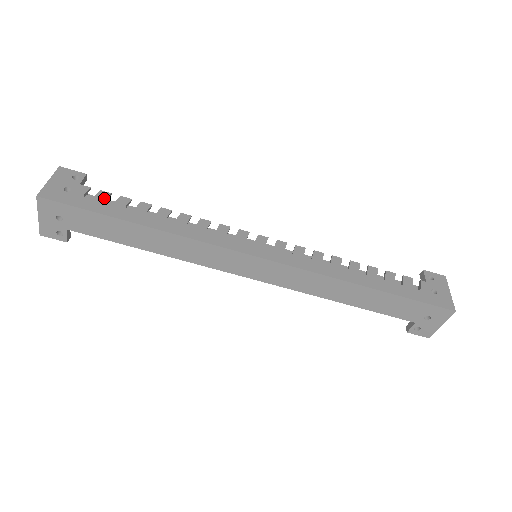
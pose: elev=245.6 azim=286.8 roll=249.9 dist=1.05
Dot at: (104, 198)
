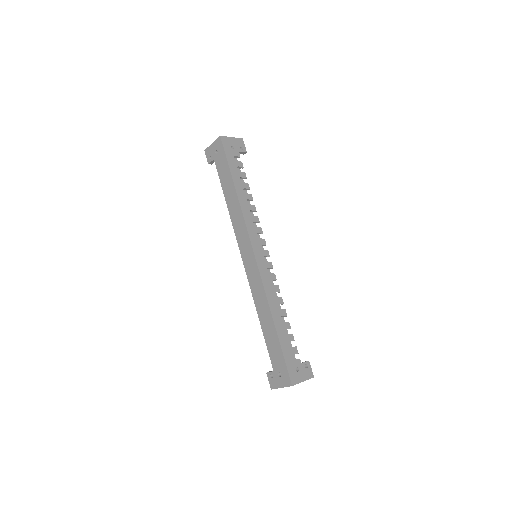
Dot at: (239, 165)
